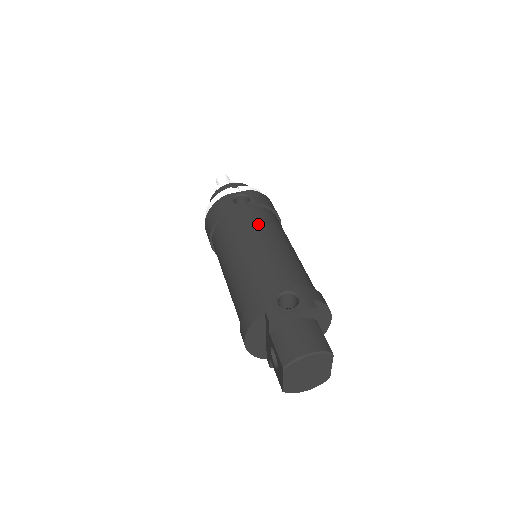
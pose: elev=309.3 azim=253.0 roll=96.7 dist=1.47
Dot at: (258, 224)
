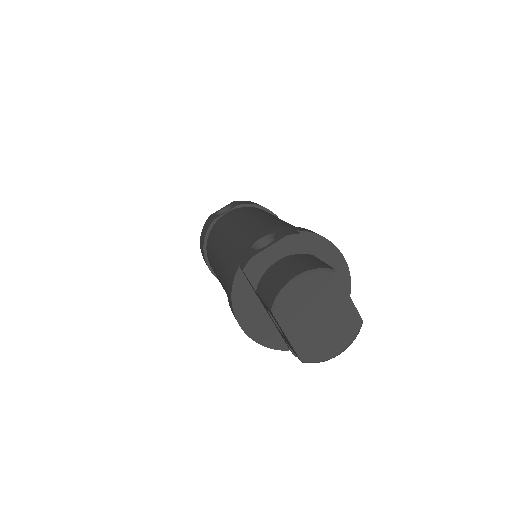
Dot at: (238, 215)
